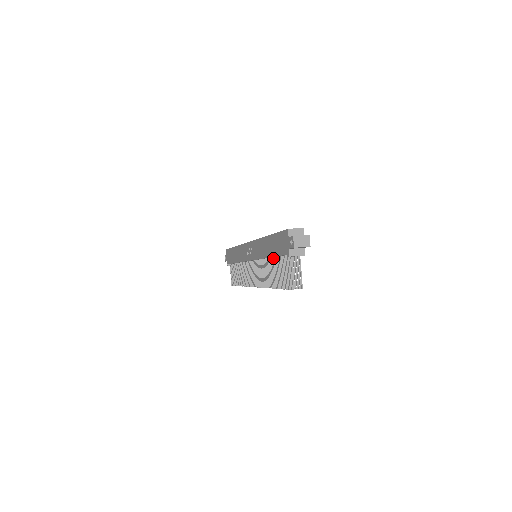
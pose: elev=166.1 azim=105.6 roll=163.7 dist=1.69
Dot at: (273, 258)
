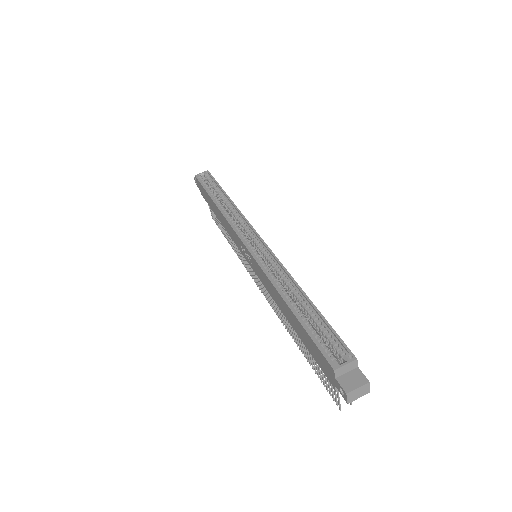
Dot at: occluded
